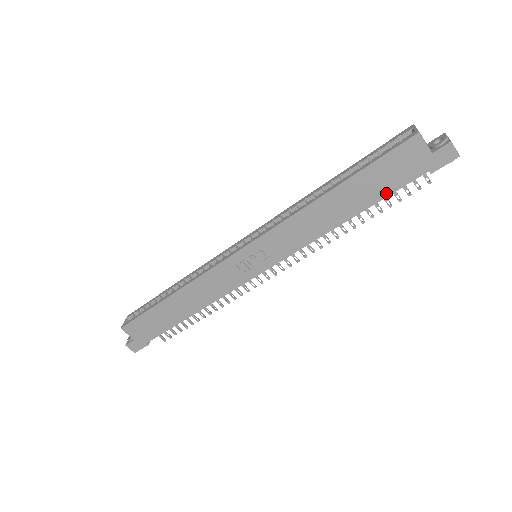
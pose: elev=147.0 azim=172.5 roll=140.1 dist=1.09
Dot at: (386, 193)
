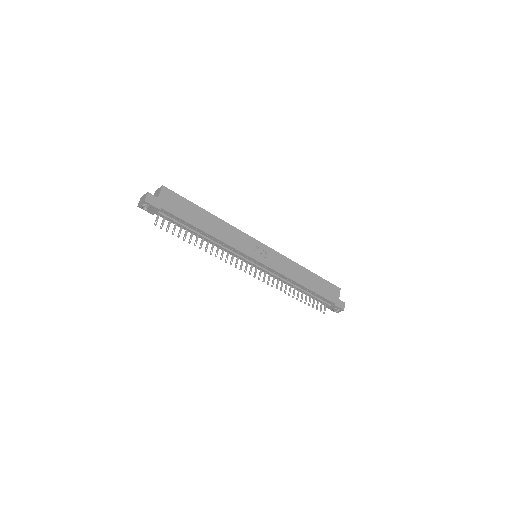
Dot at: (320, 294)
